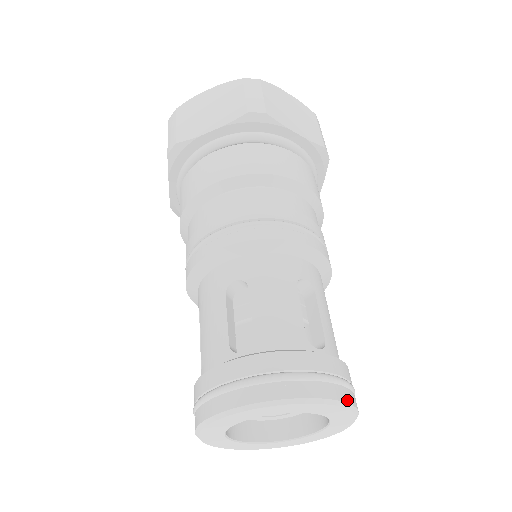
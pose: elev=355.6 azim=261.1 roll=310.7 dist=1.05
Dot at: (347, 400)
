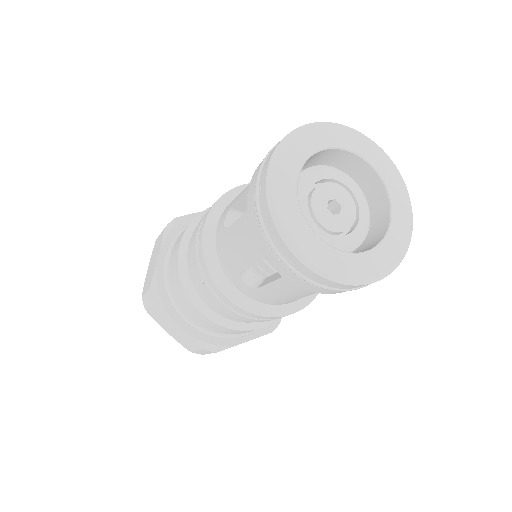
Dot at: (394, 168)
